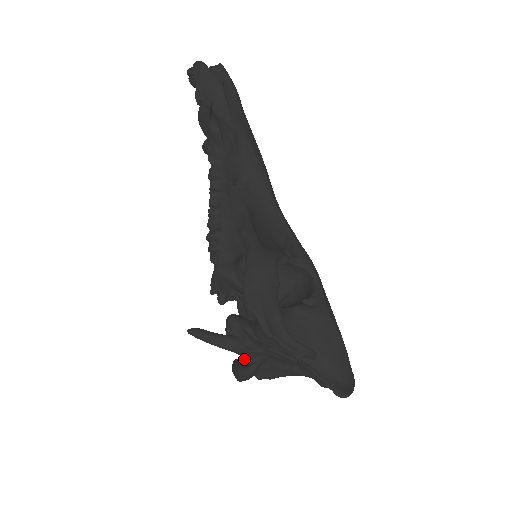
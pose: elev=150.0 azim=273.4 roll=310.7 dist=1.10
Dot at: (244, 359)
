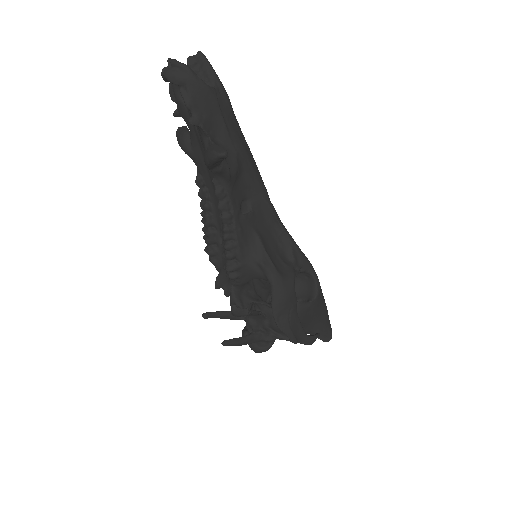
Dot at: occluded
